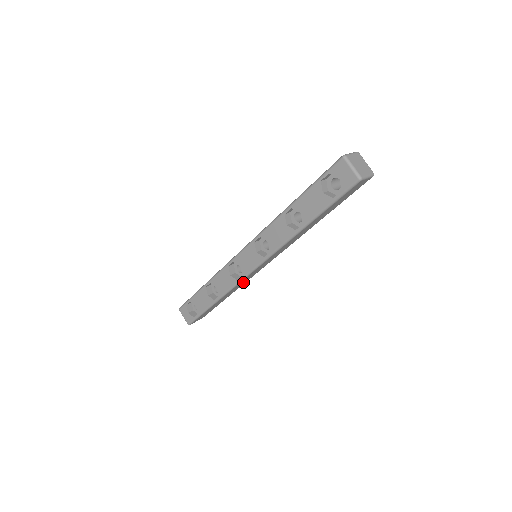
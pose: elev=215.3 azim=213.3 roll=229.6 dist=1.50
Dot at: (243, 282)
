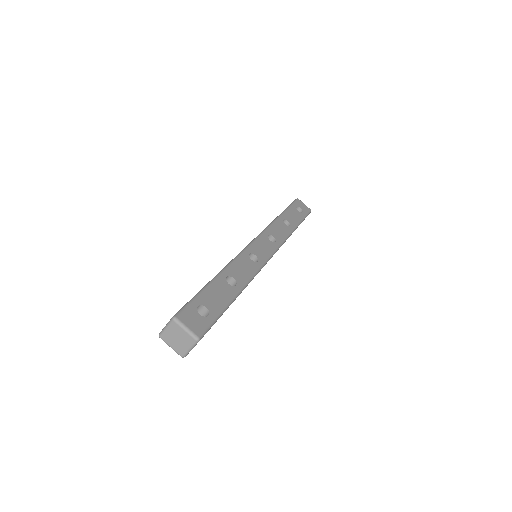
Dot at: occluded
